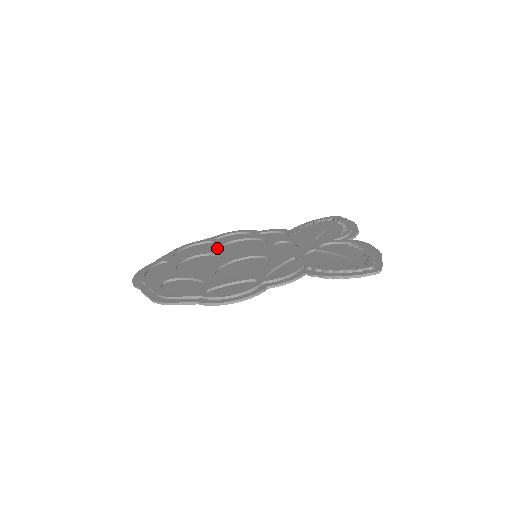
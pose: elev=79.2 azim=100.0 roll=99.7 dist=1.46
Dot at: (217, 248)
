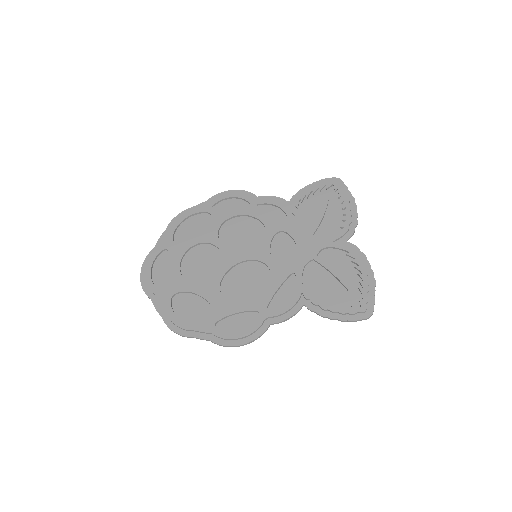
Dot at: (216, 233)
